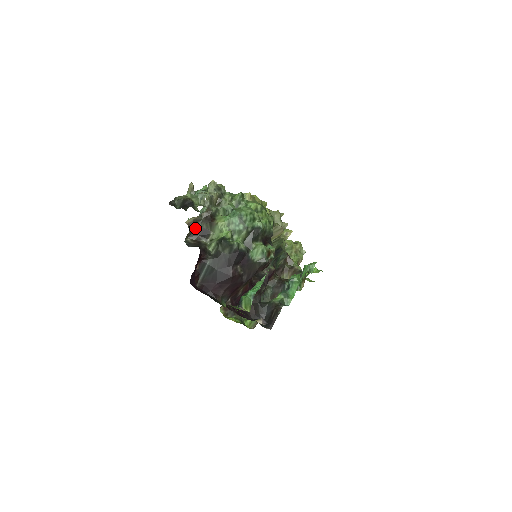
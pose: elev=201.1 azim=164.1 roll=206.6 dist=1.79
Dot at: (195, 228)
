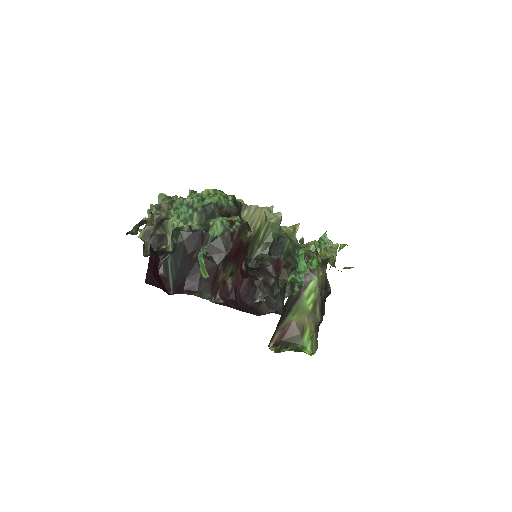
Dot at: (151, 239)
